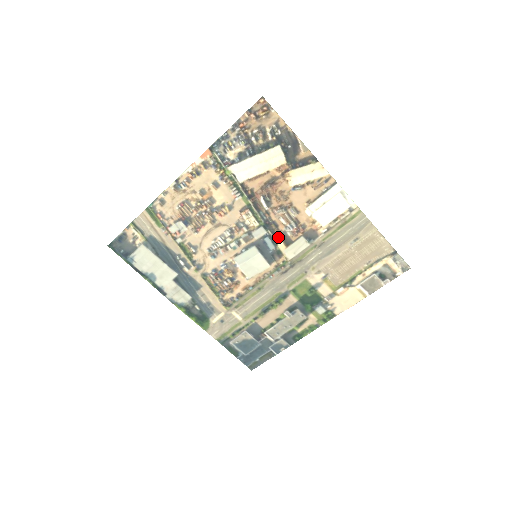
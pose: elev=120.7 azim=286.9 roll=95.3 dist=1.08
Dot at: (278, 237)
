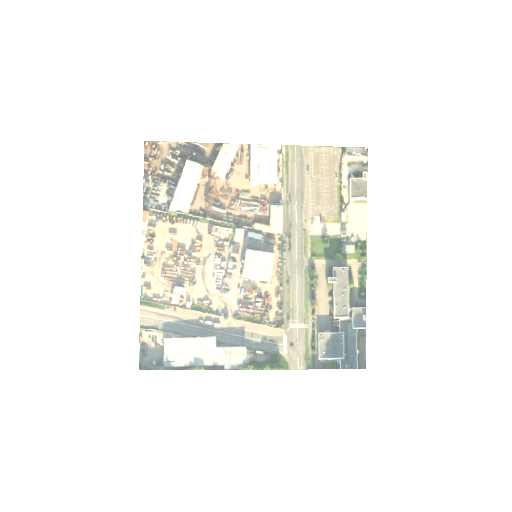
Dot at: (255, 224)
